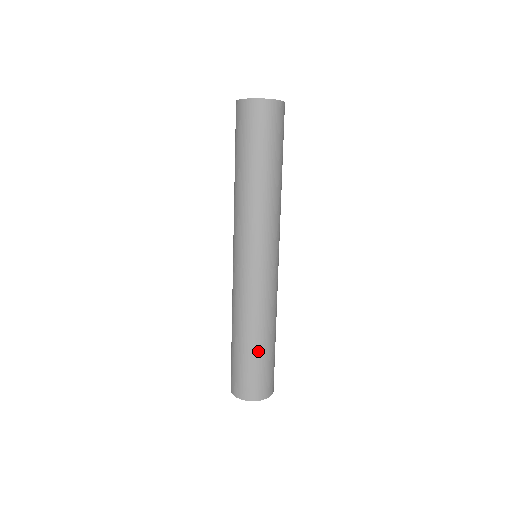
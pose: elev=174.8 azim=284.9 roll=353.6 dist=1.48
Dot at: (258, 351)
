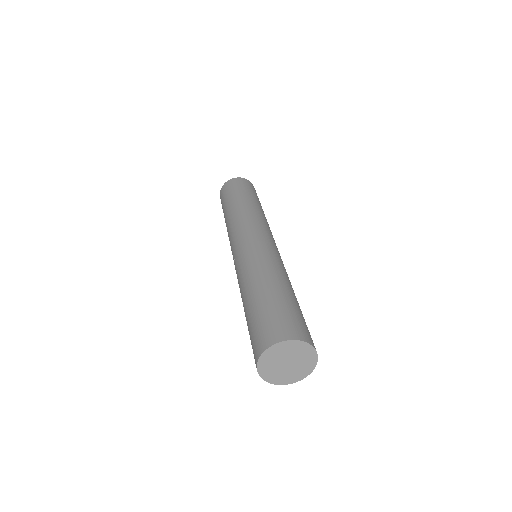
Dot at: (288, 295)
